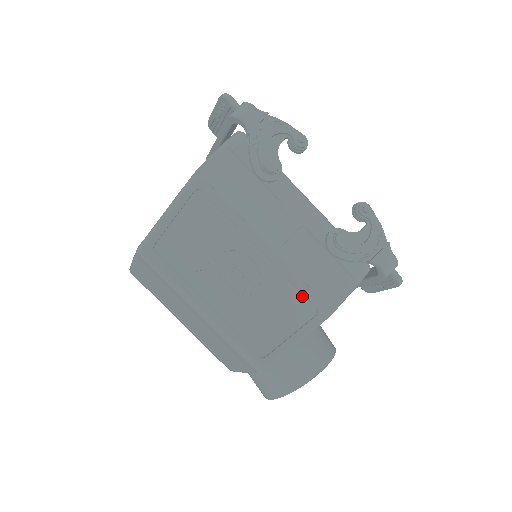
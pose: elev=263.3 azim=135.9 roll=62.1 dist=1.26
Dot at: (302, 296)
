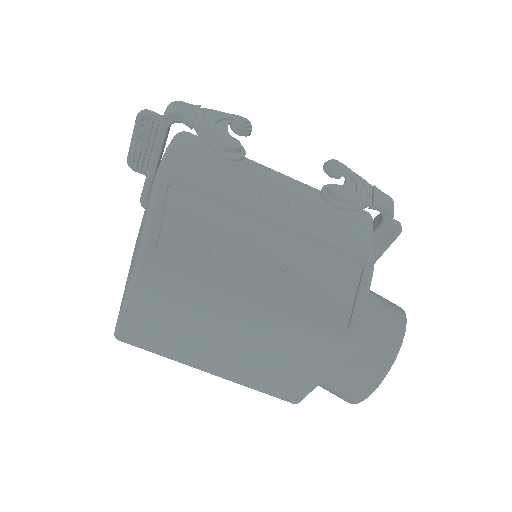
Dot at: (337, 257)
